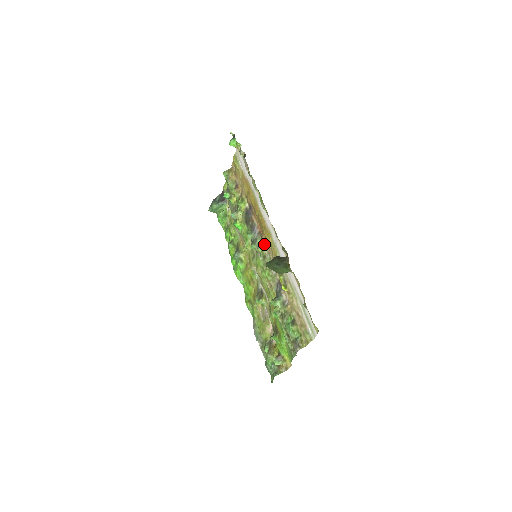
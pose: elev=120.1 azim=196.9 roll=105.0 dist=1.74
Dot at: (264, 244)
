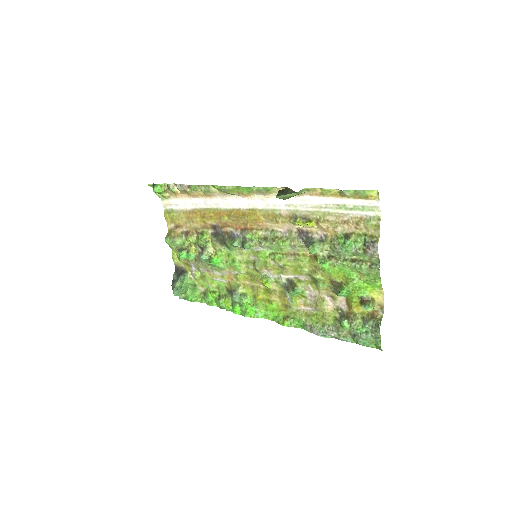
Dot at: (255, 230)
